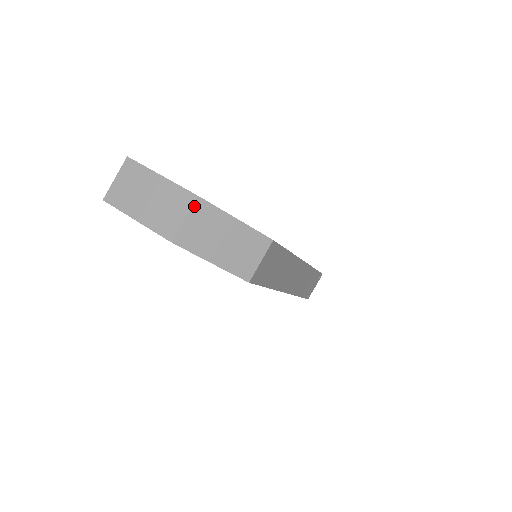
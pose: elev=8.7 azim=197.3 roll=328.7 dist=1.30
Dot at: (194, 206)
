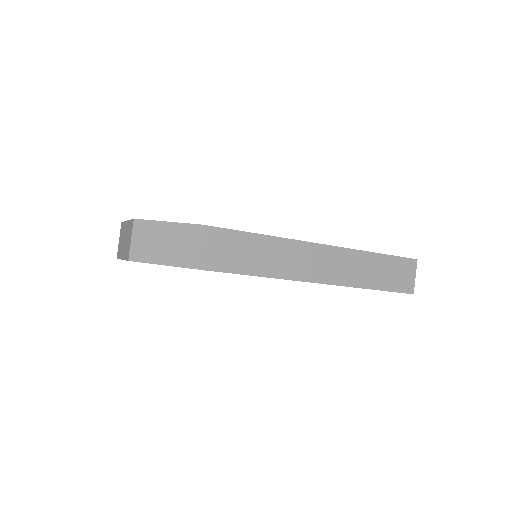
Dot at: (134, 227)
